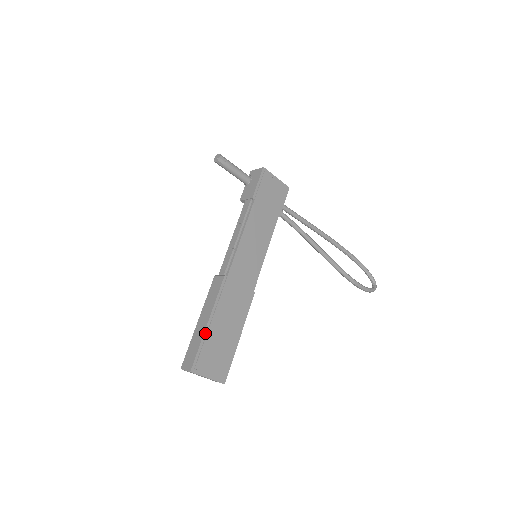
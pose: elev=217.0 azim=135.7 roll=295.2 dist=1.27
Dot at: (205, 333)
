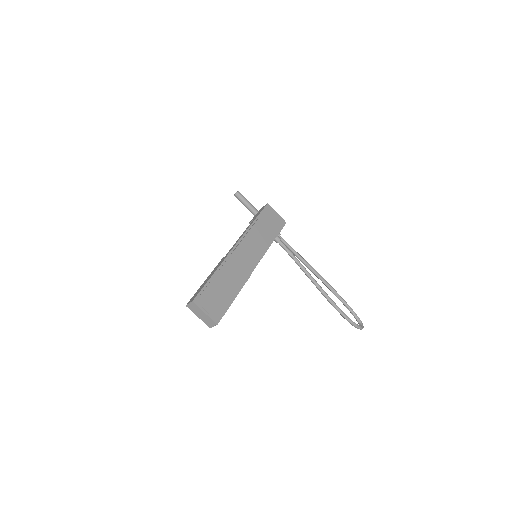
Dot at: (208, 282)
